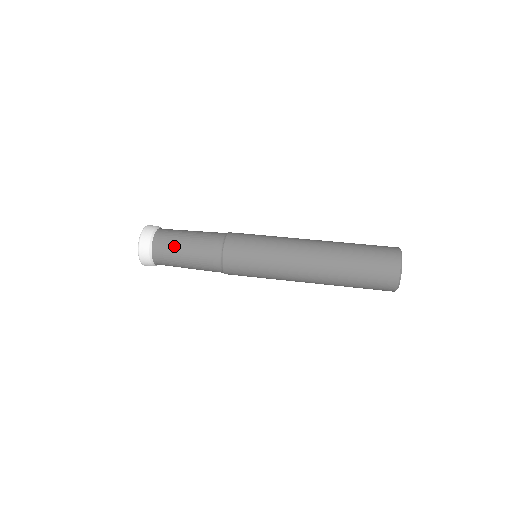
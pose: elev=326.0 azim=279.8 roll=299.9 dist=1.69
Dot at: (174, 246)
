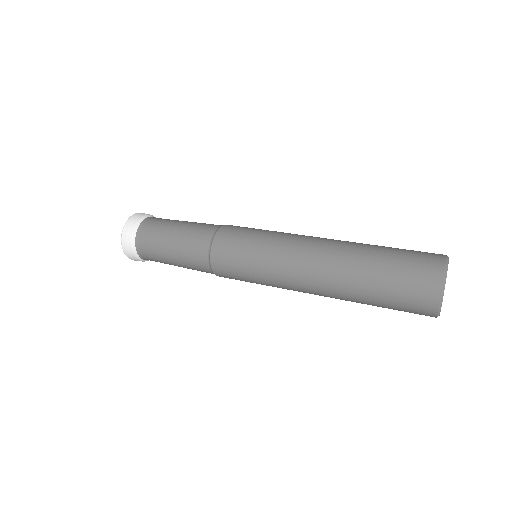
Dot at: (171, 220)
